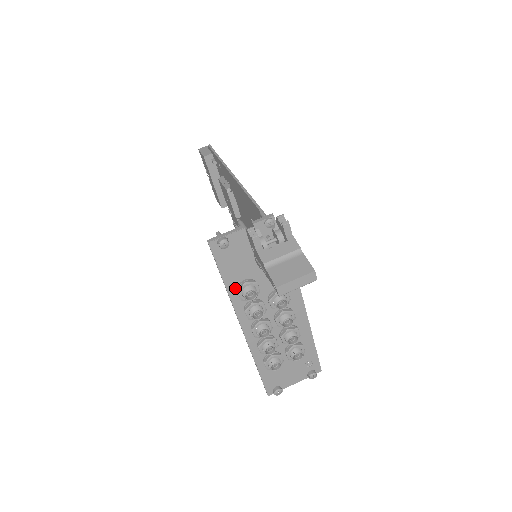
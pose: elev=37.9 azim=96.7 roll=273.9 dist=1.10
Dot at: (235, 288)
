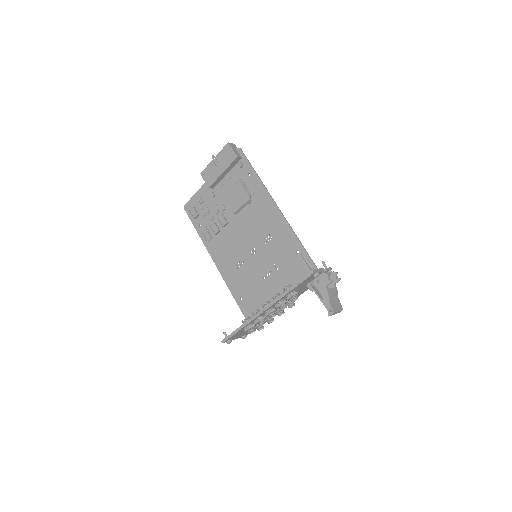
Dot at: (290, 292)
